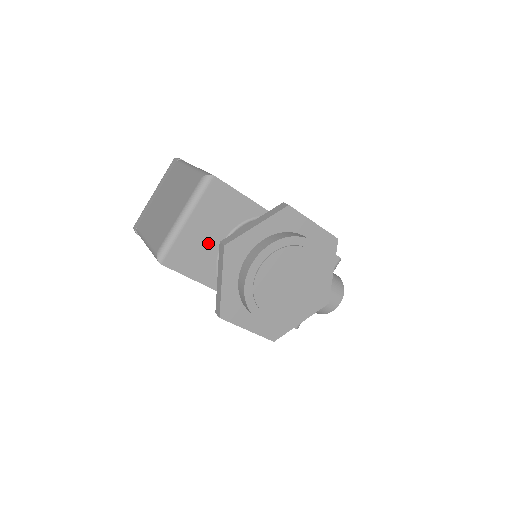
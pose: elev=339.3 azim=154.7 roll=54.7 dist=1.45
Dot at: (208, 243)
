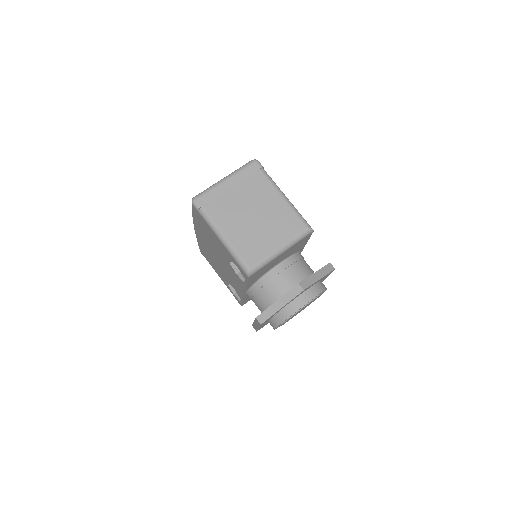
Dot at: (272, 265)
